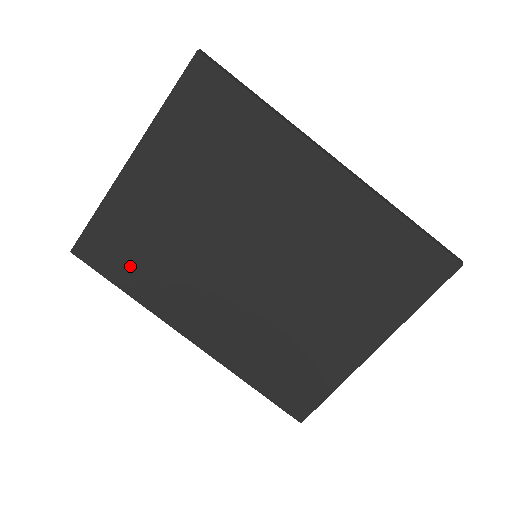
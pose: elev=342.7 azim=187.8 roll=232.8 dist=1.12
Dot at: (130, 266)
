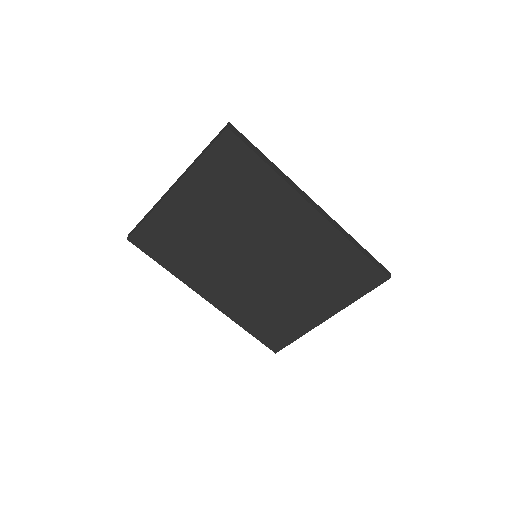
Dot at: (169, 253)
